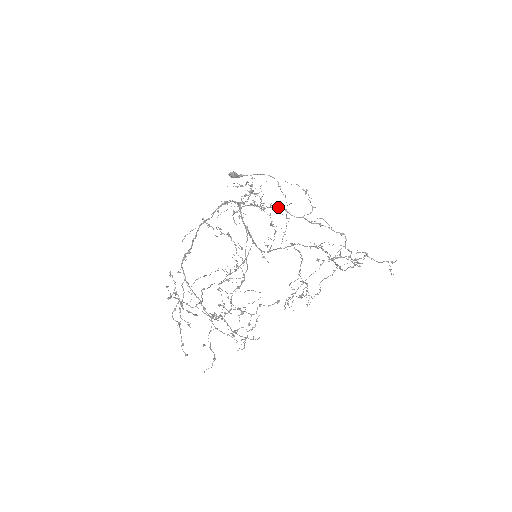
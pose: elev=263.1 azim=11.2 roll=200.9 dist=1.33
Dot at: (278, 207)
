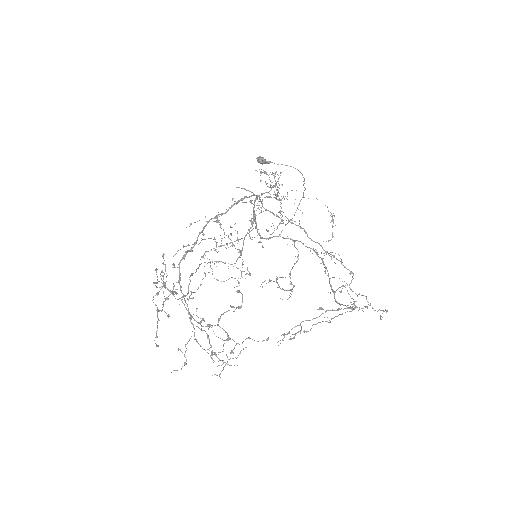
Dot at: (298, 225)
